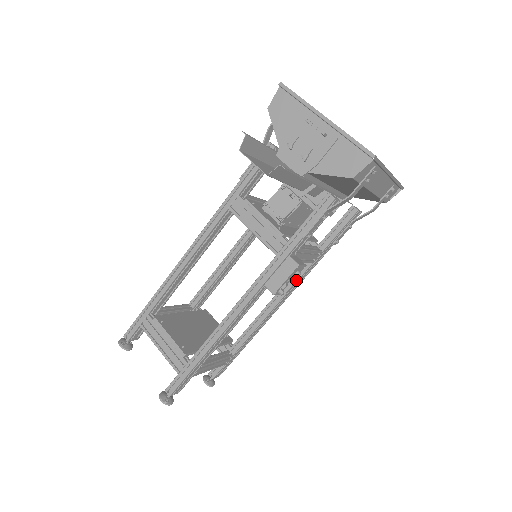
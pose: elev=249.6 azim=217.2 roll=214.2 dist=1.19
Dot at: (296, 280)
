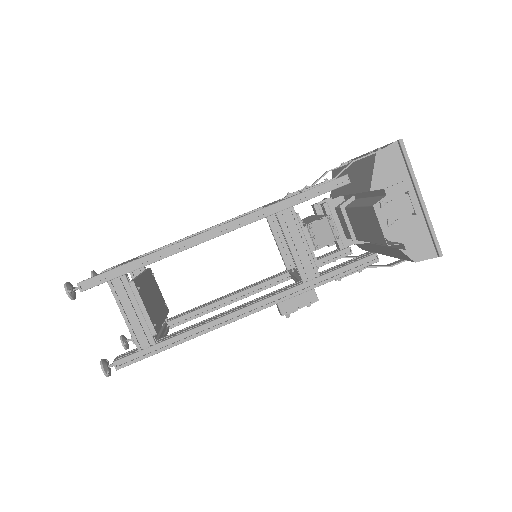
Dot at: (269, 287)
